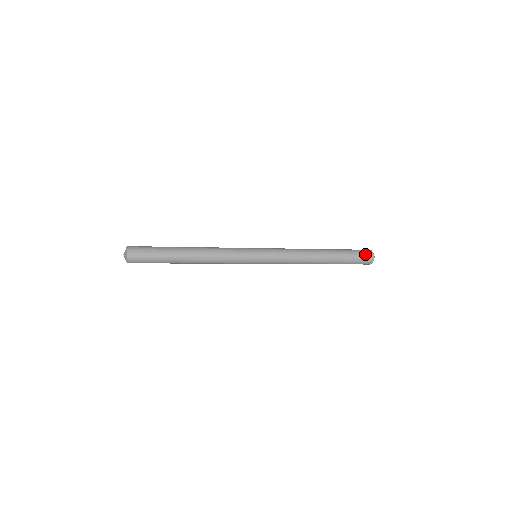
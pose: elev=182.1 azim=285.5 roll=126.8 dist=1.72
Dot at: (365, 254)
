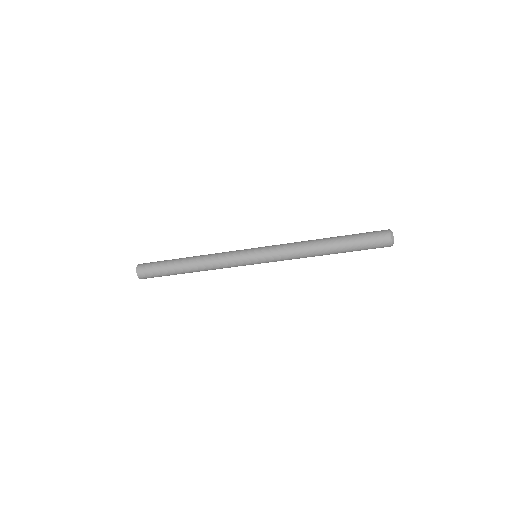
Dot at: occluded
